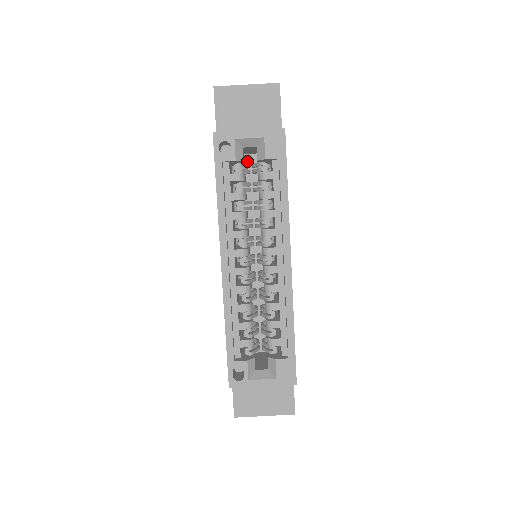
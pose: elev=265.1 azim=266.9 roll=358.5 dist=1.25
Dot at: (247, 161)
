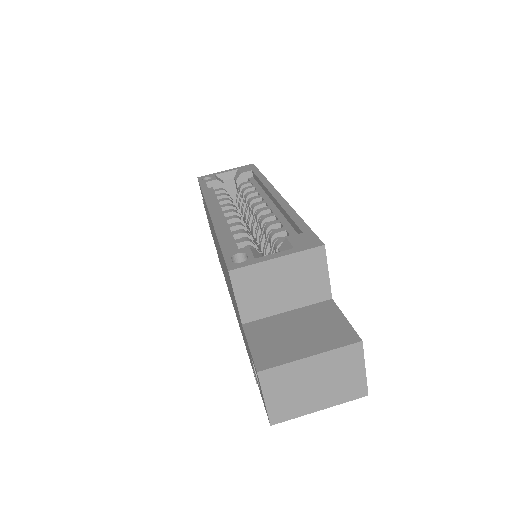
Dot at: occluded
